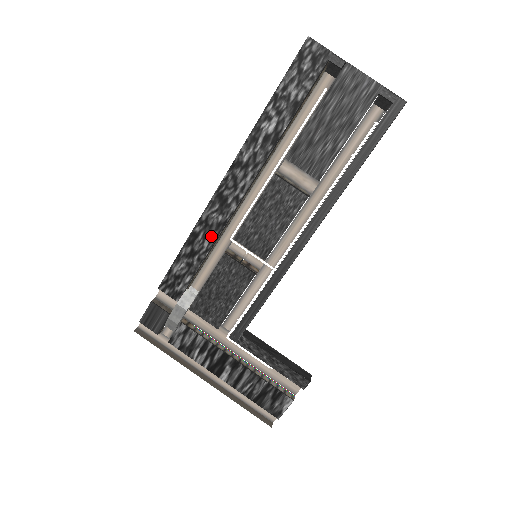
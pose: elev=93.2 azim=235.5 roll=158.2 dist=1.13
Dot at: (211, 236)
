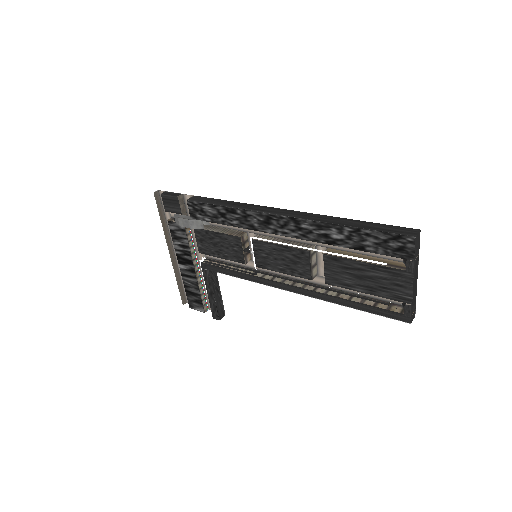
Dot at: (242, 224)
